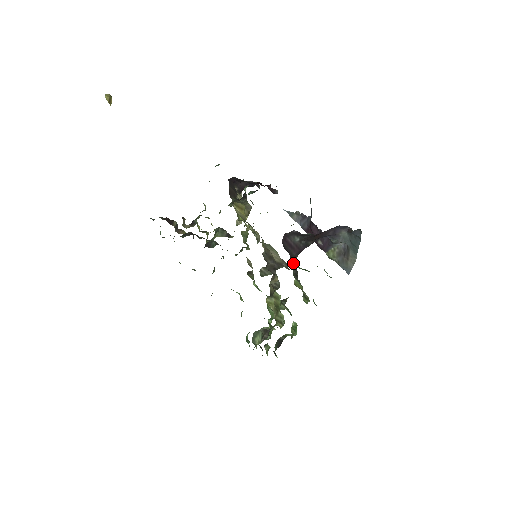
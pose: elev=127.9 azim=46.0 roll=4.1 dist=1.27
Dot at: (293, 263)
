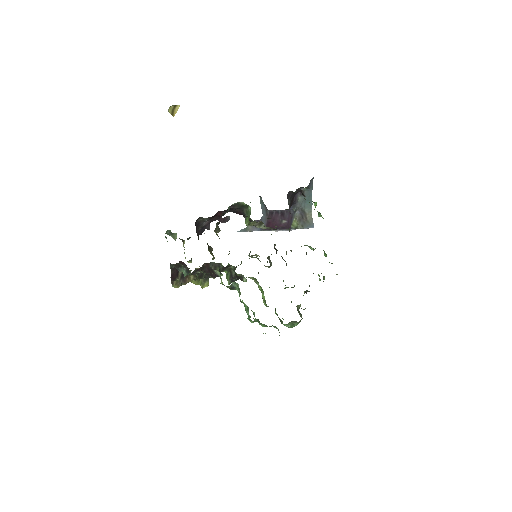
Dot at: occluded
